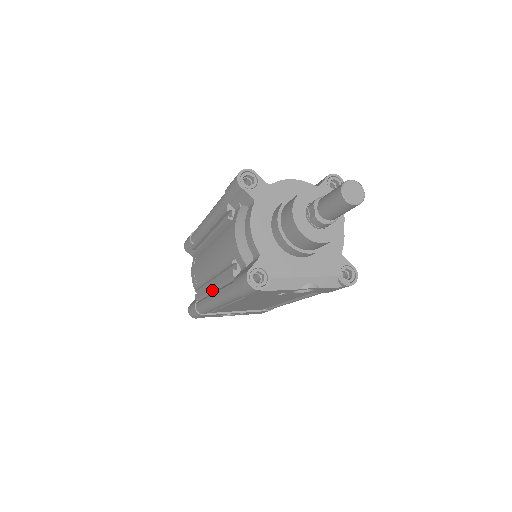
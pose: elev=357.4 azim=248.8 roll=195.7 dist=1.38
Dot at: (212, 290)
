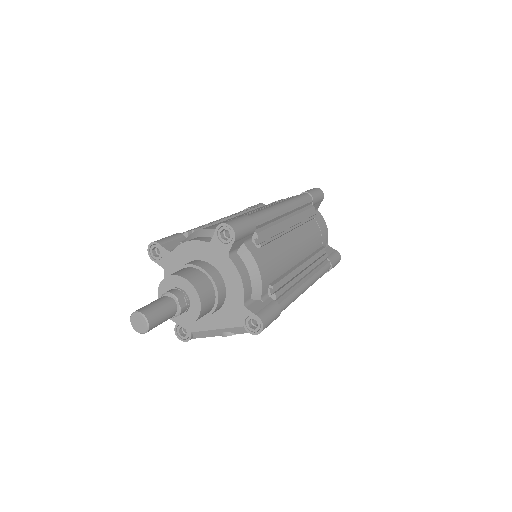
Dot at: occluded
